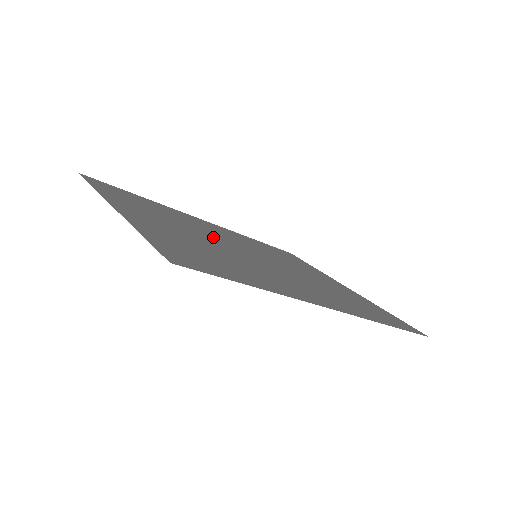
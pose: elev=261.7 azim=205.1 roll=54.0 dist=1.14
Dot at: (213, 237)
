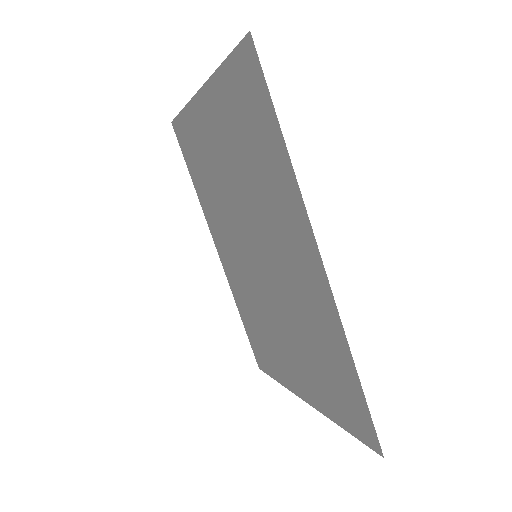
Dot at: (234, 213)
